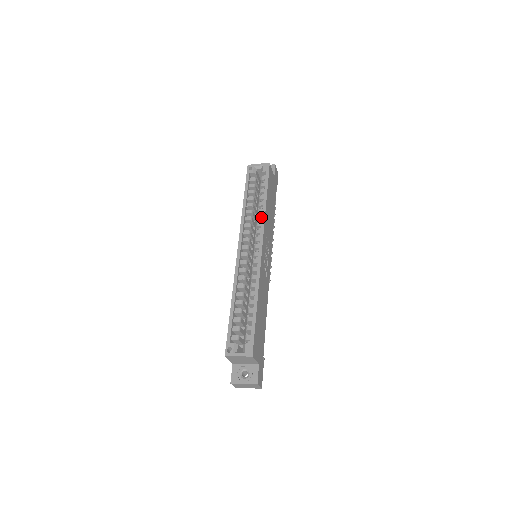
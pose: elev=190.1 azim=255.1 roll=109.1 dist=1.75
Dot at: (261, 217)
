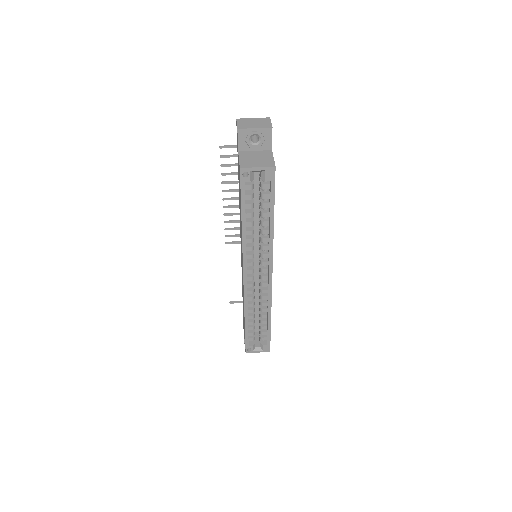
Dot at: (267, 241)
